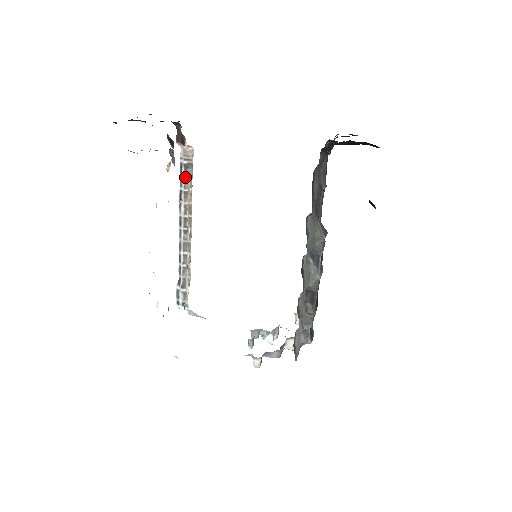
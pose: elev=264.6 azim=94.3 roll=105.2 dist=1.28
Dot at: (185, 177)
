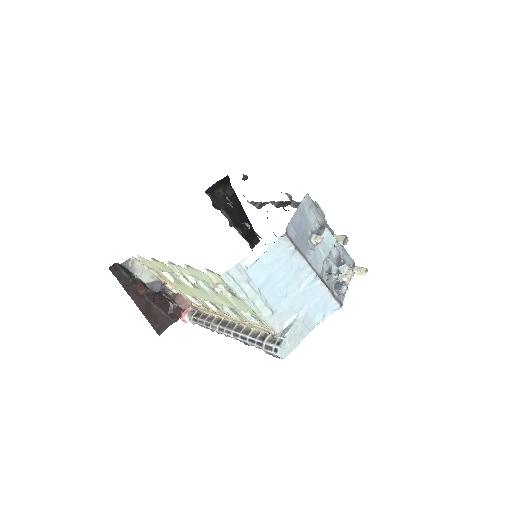
Dot at: (200, 318)
